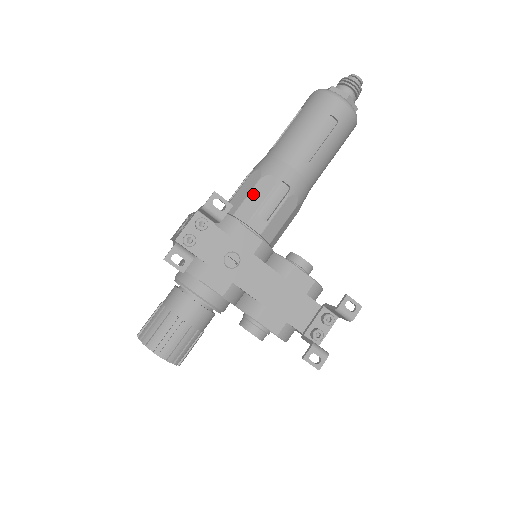
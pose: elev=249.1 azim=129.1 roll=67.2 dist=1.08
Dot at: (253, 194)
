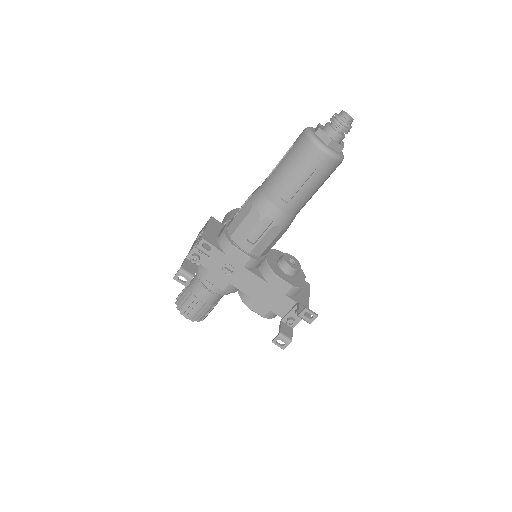
Dot at: (244, 223)
